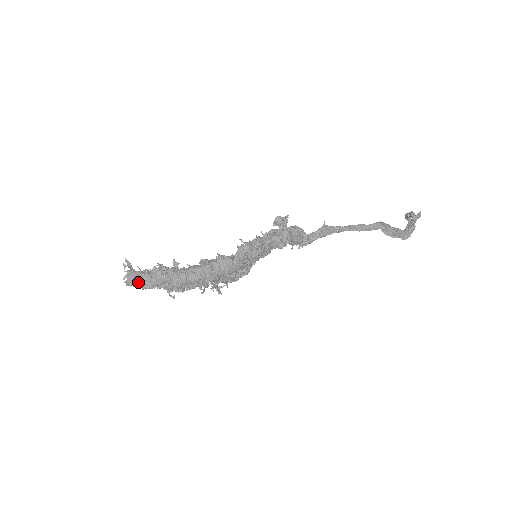
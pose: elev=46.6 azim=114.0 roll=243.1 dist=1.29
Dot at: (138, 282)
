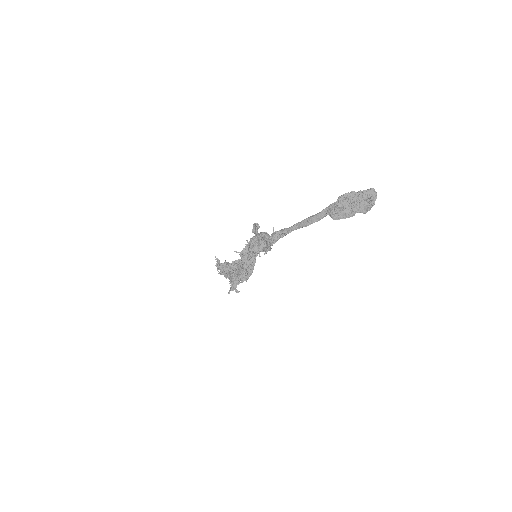
Dot at: occluded
